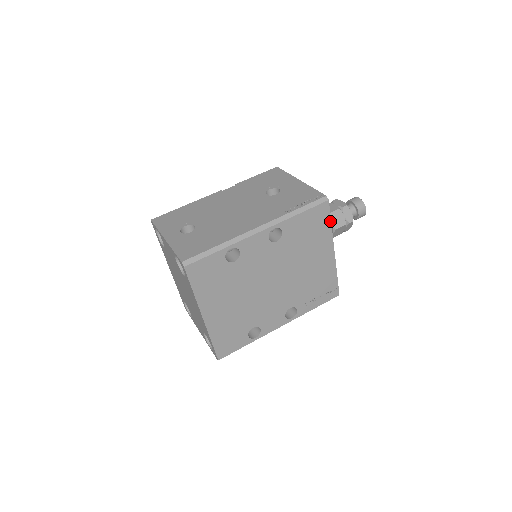
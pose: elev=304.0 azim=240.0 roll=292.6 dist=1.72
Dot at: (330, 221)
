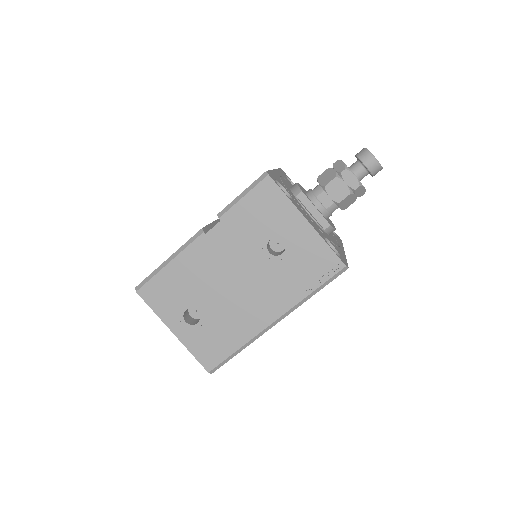
Dot at: occluded
